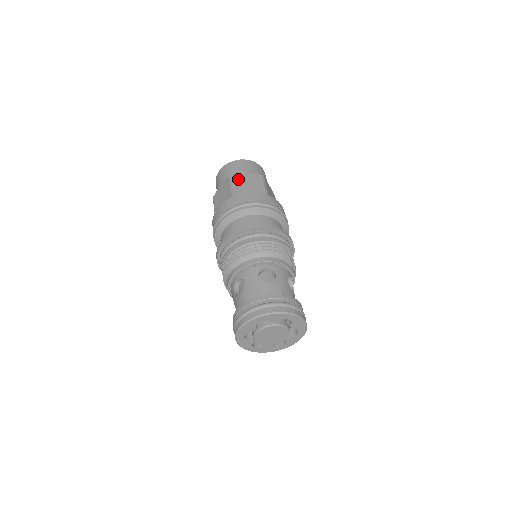
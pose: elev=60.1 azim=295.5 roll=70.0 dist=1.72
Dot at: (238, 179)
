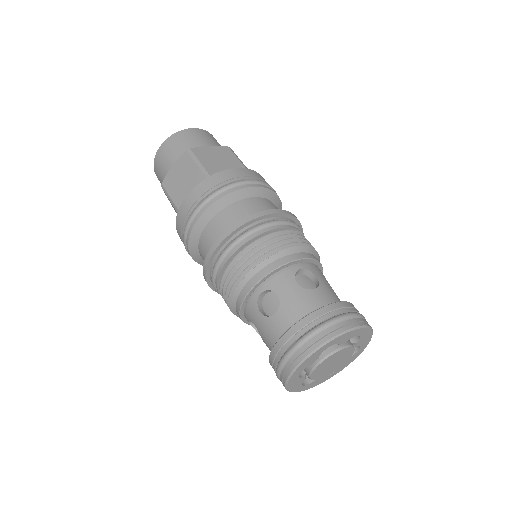
Dot at: (201, 153)
